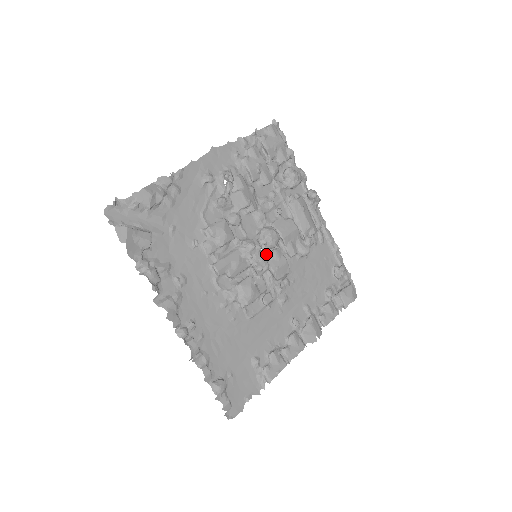
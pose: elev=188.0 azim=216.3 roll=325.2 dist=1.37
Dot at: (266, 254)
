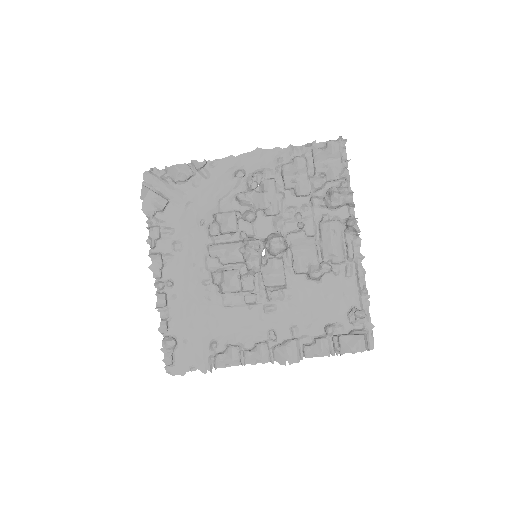
Dot at: (266, 258)
